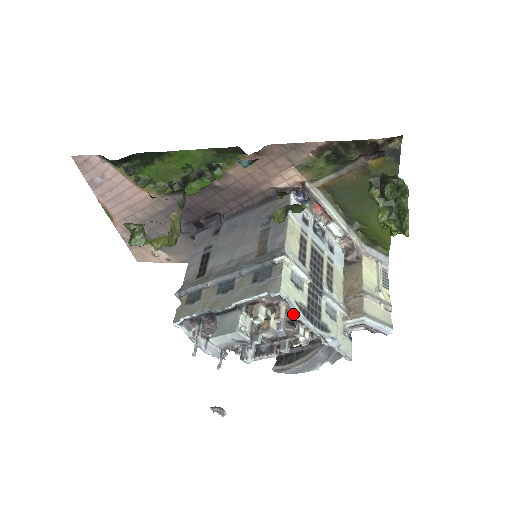
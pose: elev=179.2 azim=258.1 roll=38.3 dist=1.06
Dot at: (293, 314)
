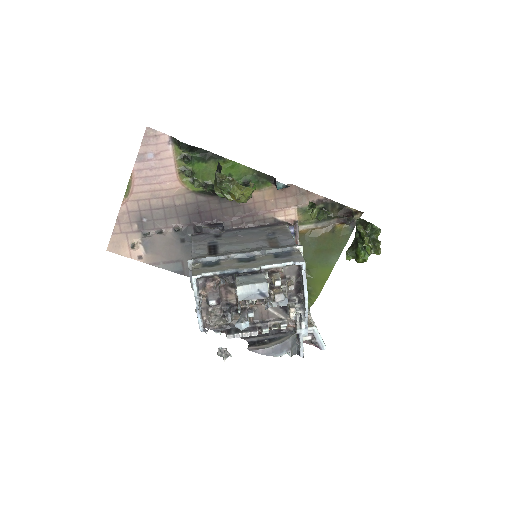
Dot at: (292, 293)
